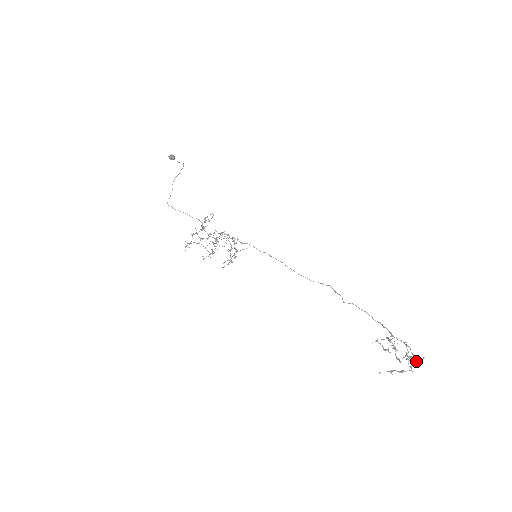
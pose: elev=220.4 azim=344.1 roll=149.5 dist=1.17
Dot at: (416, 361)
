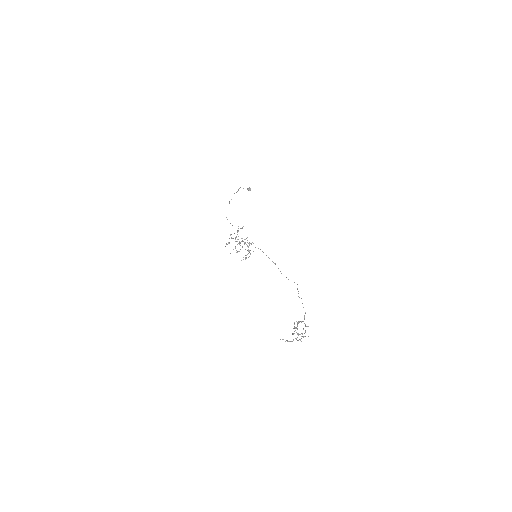
Dot at: occluded
